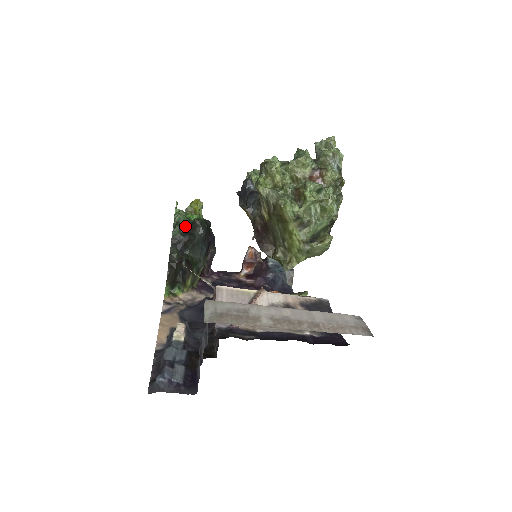
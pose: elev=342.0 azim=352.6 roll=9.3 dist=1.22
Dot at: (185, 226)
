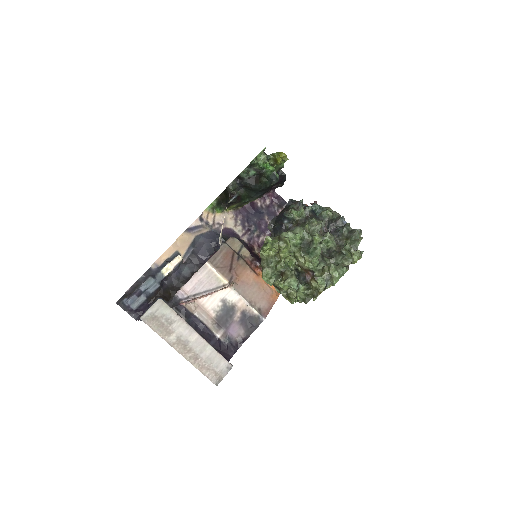
Dot at: (257, 170)
